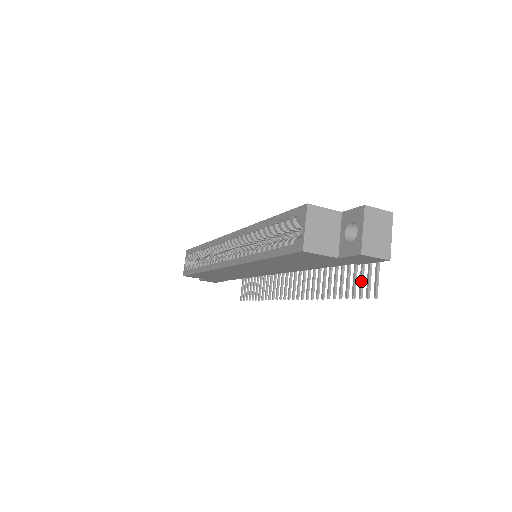
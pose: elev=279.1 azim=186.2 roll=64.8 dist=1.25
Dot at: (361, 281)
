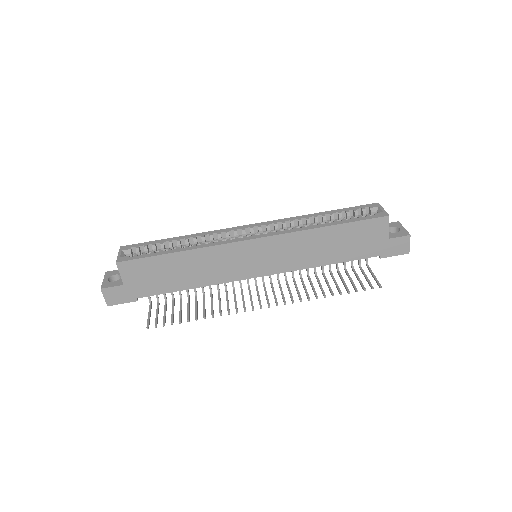
Dot at: occluded
